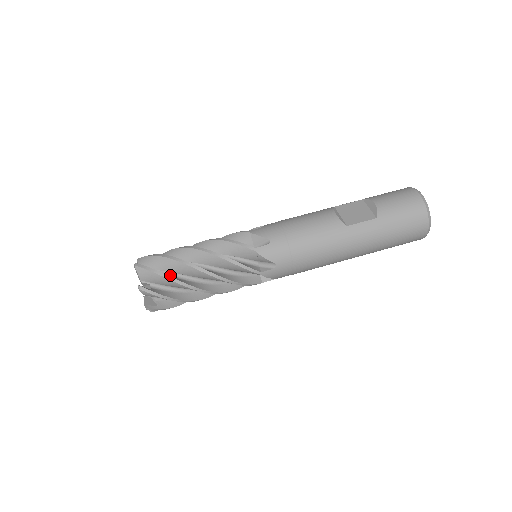
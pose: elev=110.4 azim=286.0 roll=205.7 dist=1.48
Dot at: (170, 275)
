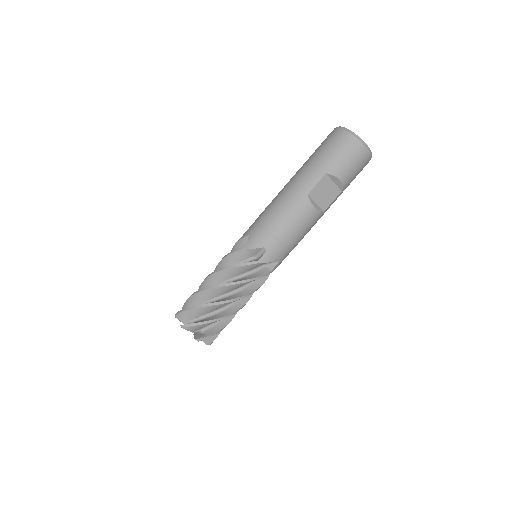
Dot at: occluded
